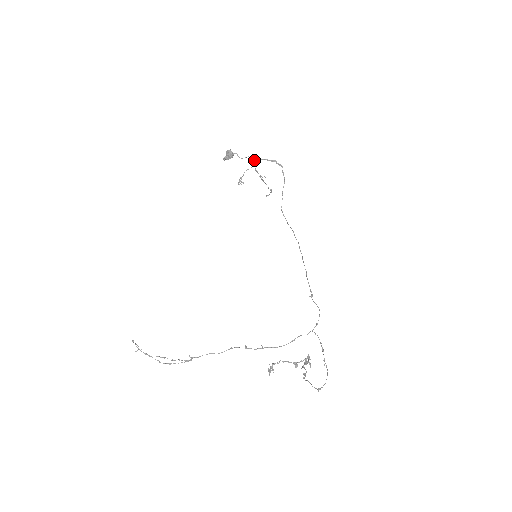
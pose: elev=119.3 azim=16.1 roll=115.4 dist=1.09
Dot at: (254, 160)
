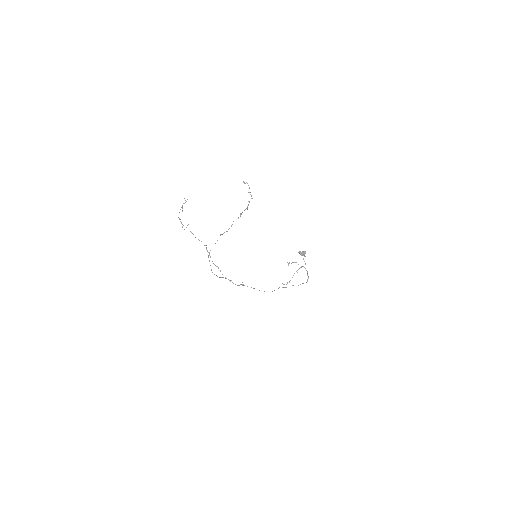
Dot at: occluded
